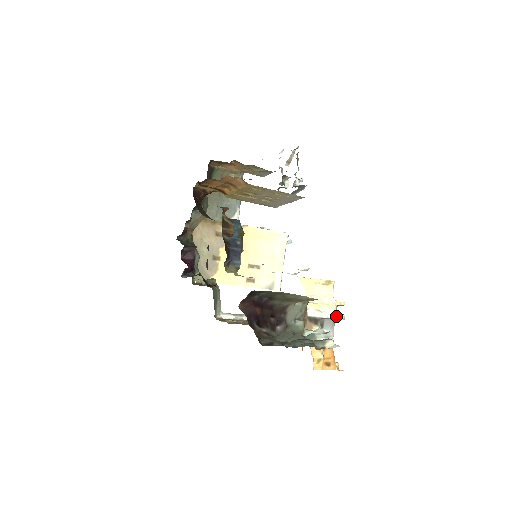
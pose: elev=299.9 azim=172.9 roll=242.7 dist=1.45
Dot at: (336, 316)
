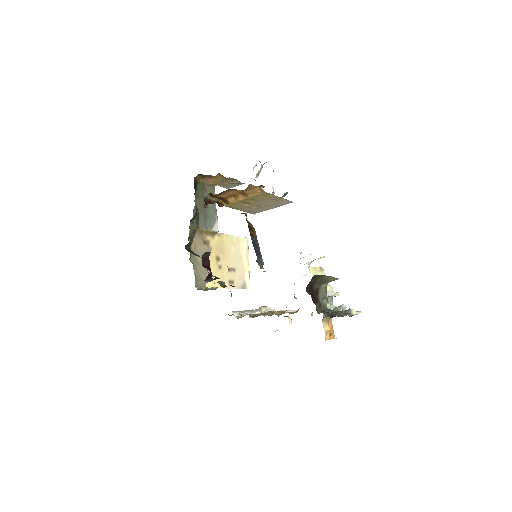
Dot at: (335, 294)
